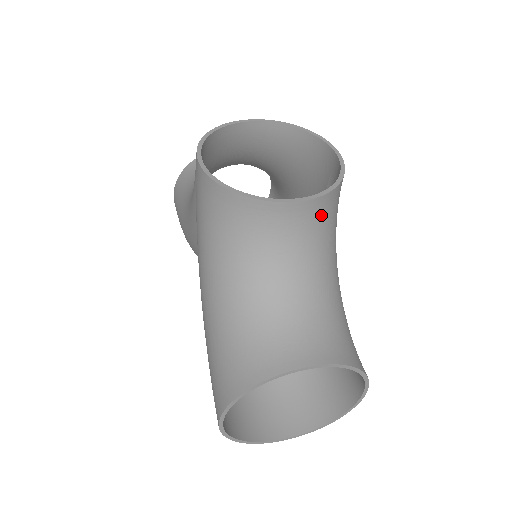
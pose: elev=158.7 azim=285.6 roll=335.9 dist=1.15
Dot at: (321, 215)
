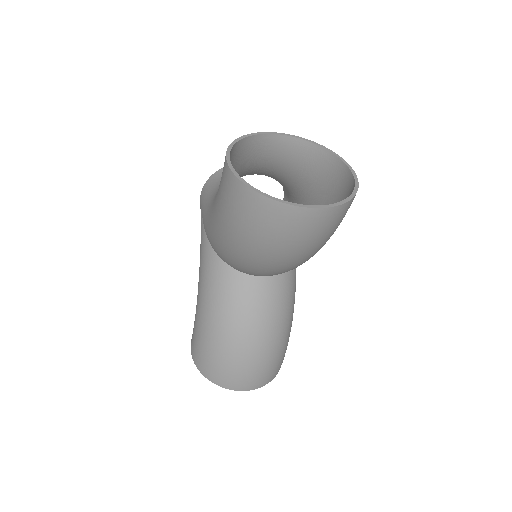
Dot at: occluded
